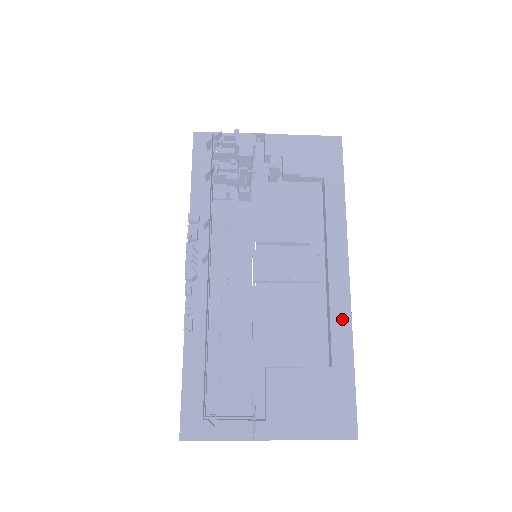
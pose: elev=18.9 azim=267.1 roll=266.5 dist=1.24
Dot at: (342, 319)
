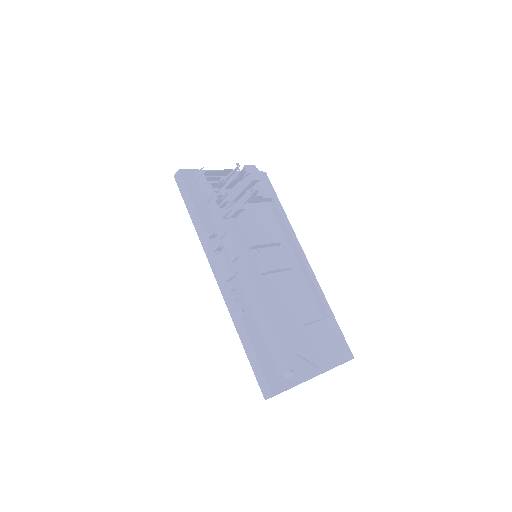
Dot at: (316, 288)
